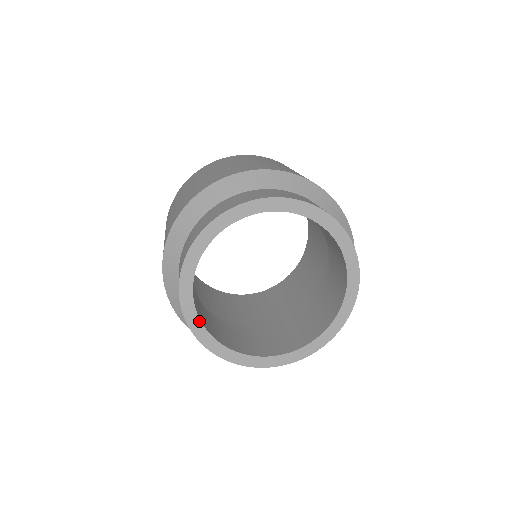
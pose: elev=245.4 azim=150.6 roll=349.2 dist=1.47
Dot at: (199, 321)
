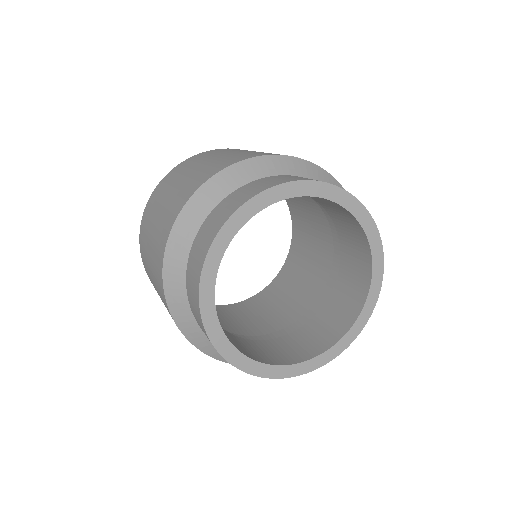
Dot at: (231, 238)
